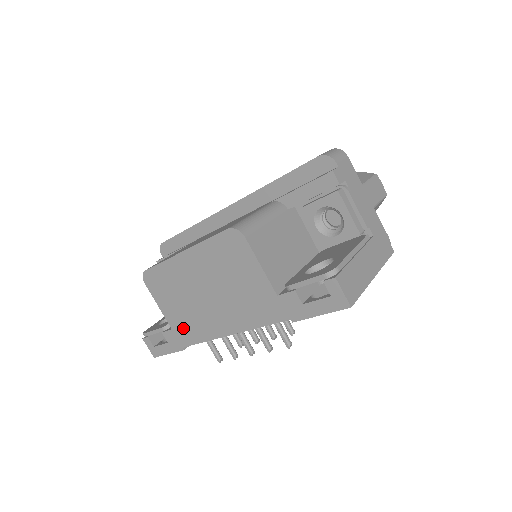
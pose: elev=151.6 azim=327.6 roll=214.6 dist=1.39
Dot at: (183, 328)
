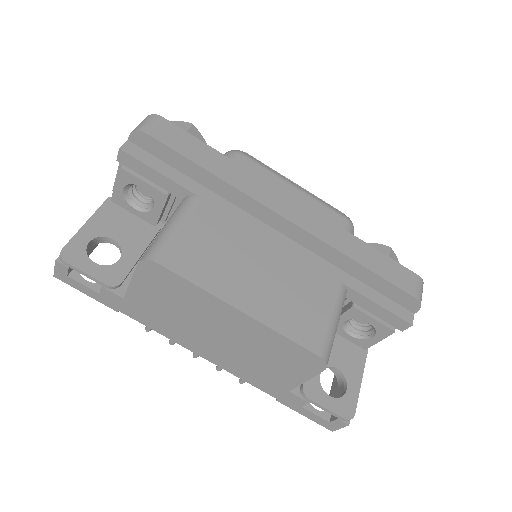
Dot at: (143, 311)
